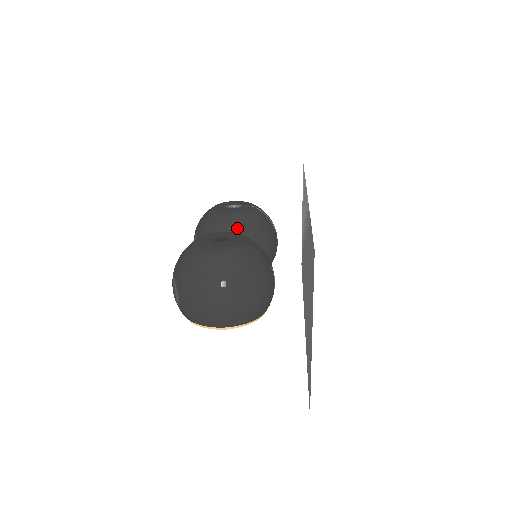
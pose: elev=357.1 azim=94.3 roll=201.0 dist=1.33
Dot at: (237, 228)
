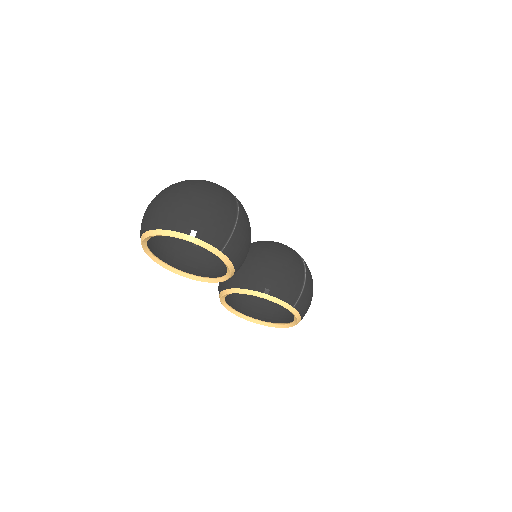
Dot at: (257, 243)
